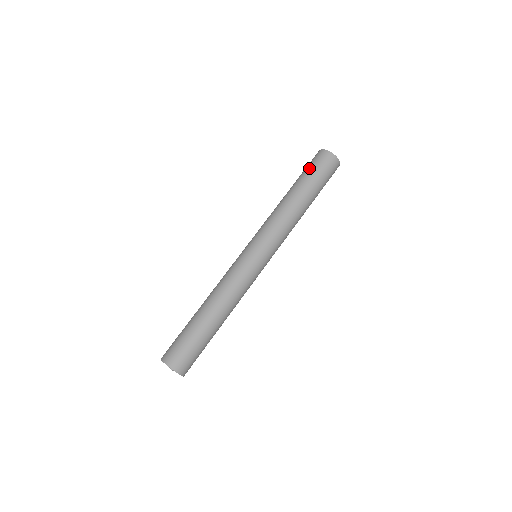
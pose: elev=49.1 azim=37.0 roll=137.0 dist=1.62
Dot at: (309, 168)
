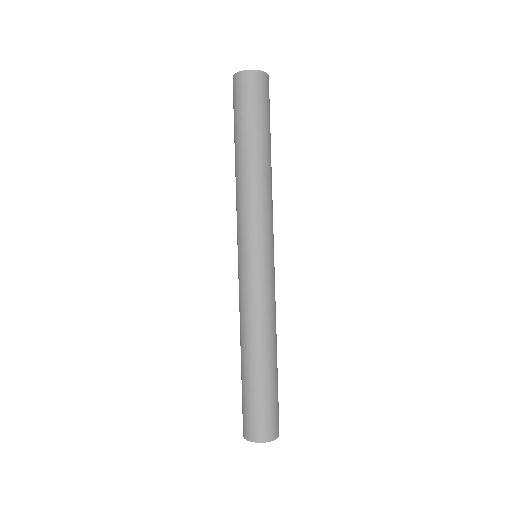
Dot at: (253, 107)
